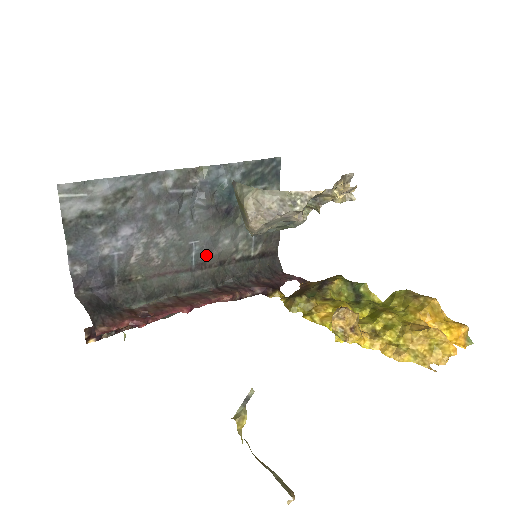
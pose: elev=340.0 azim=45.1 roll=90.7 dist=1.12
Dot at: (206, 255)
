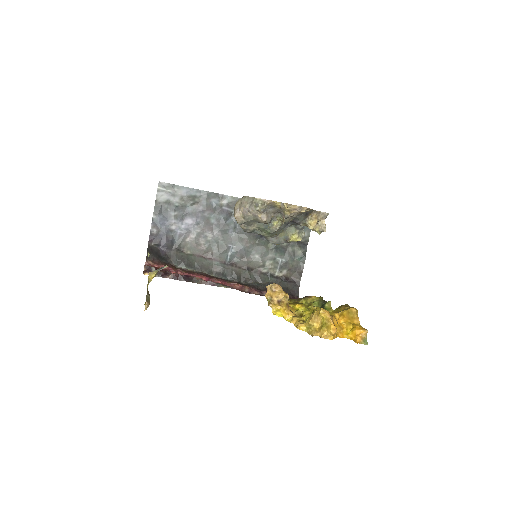
Dot at: (239, 258)
